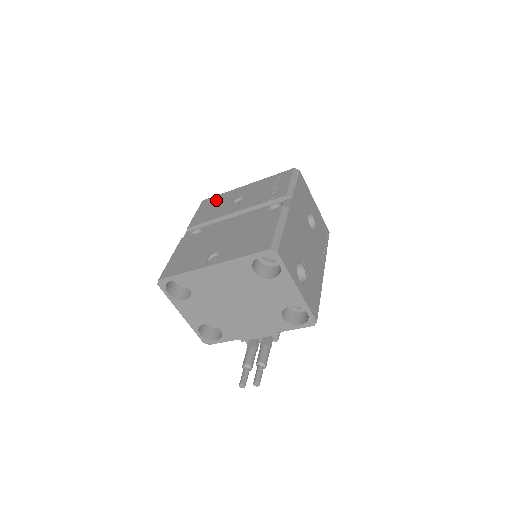
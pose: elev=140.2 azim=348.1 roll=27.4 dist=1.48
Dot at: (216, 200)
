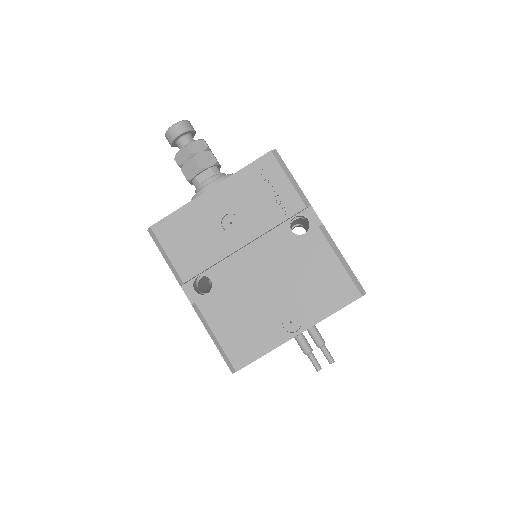
Dot at: (181, 225)
